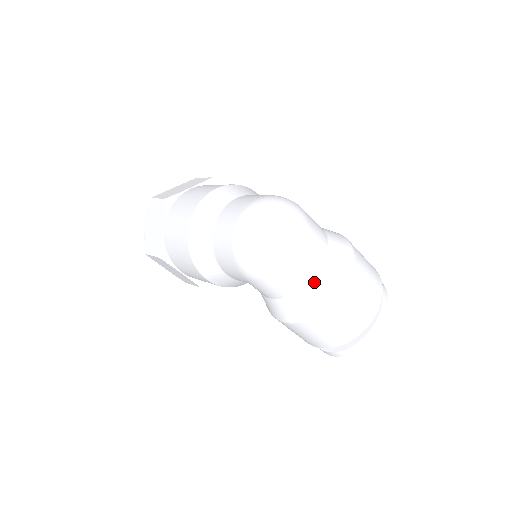
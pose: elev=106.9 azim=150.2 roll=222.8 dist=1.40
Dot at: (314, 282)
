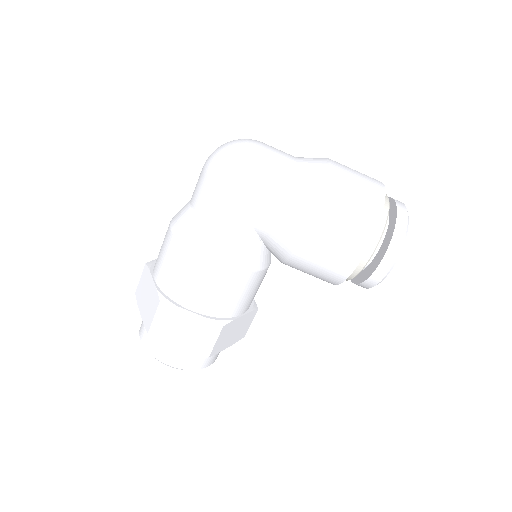
Dot at: (298, 165)
